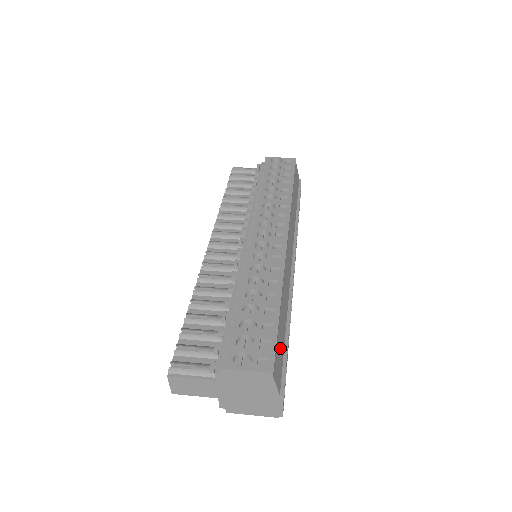
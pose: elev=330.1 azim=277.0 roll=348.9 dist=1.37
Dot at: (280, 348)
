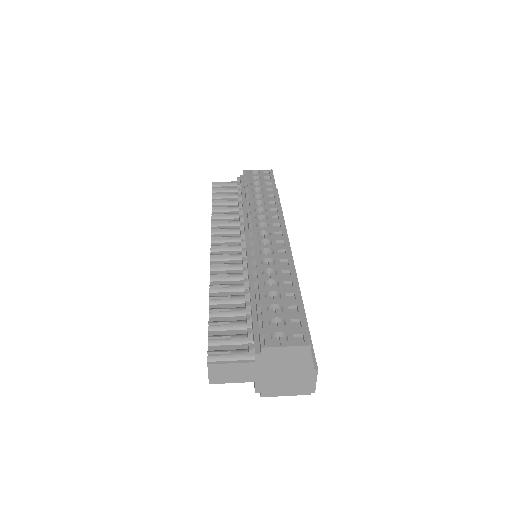
Dot at: occluded
